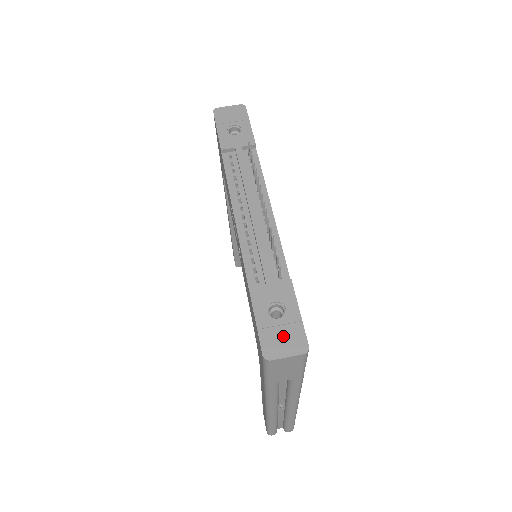
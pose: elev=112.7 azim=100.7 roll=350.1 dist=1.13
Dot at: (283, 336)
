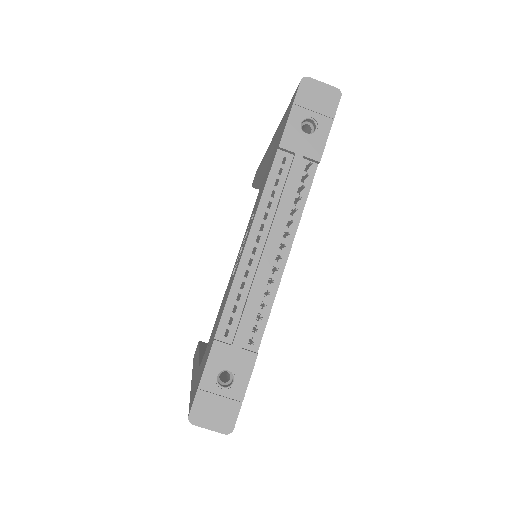
Dot at: (217, 408)
